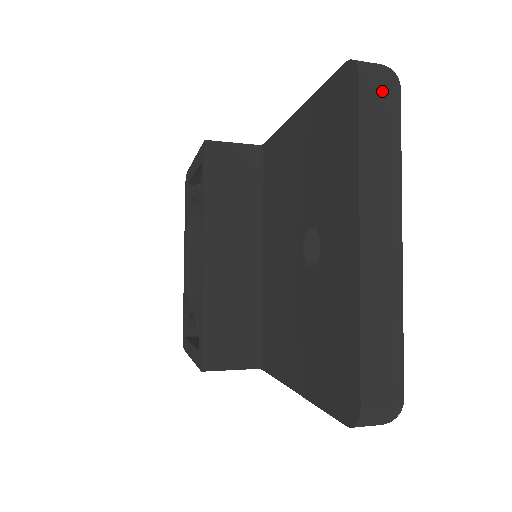
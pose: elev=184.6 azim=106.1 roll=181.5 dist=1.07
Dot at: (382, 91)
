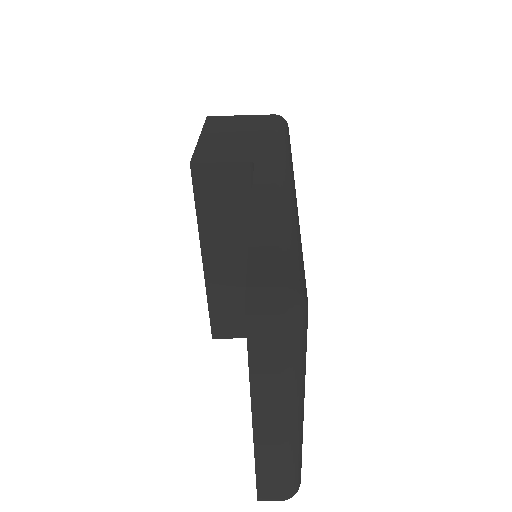
Dot at: (274, 335)
